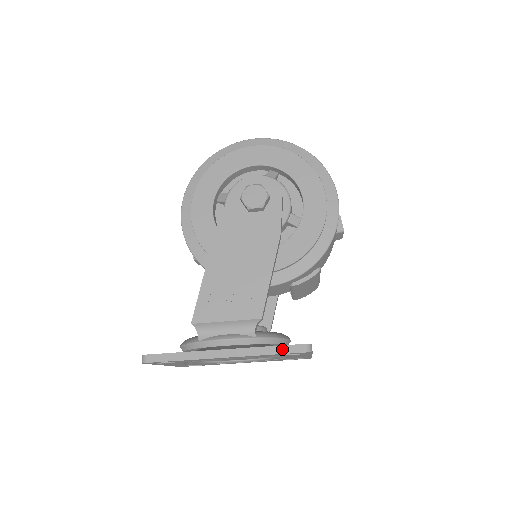
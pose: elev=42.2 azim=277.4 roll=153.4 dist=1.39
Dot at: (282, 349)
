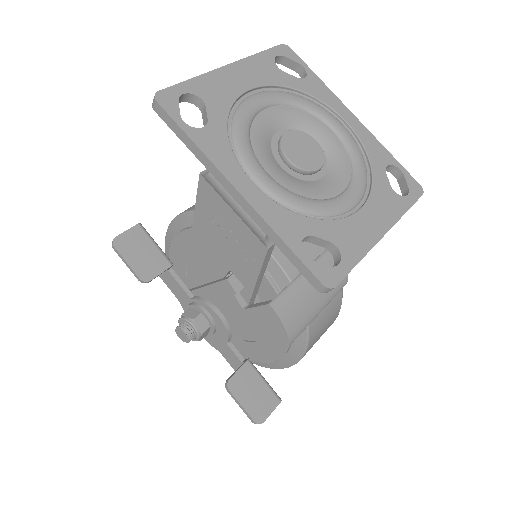
Dot at: (398, 169)
